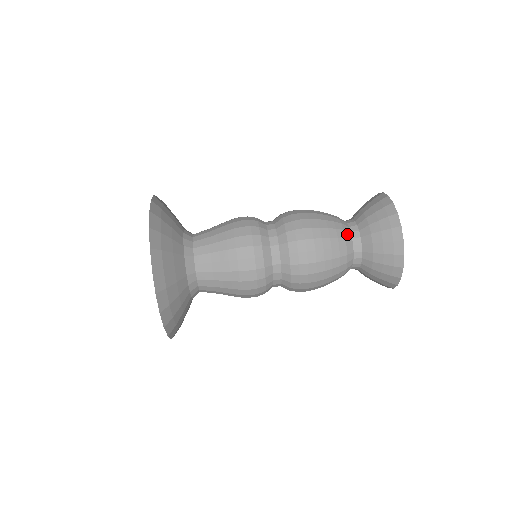
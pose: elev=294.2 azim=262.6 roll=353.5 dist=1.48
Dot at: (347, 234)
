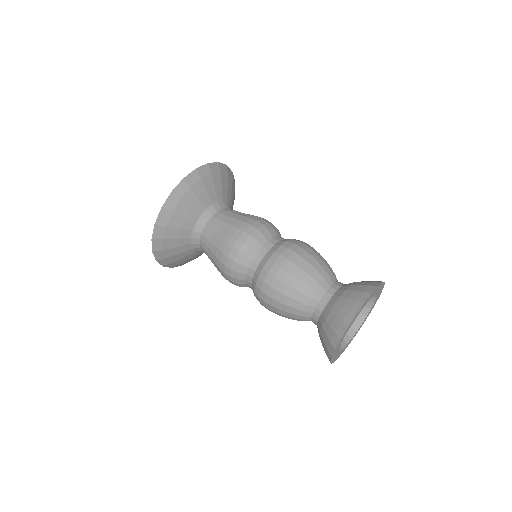
Dot at: (325, 284)
